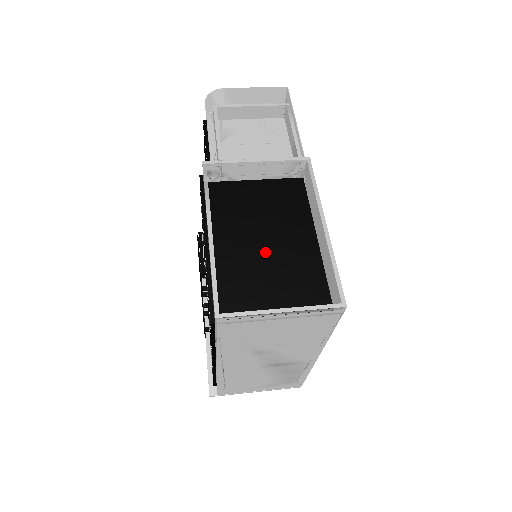
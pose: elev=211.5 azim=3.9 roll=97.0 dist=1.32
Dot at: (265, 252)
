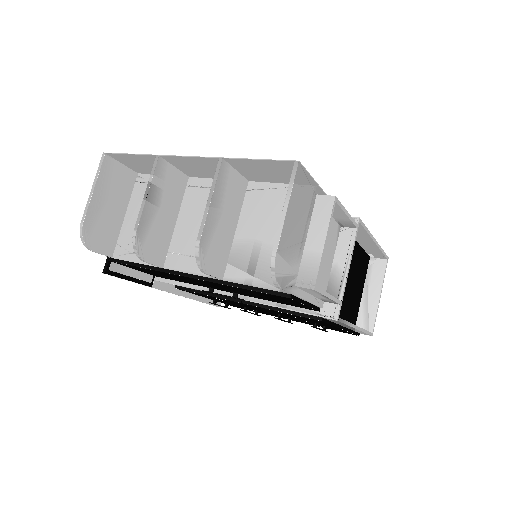
Dot at: (350, 285)
